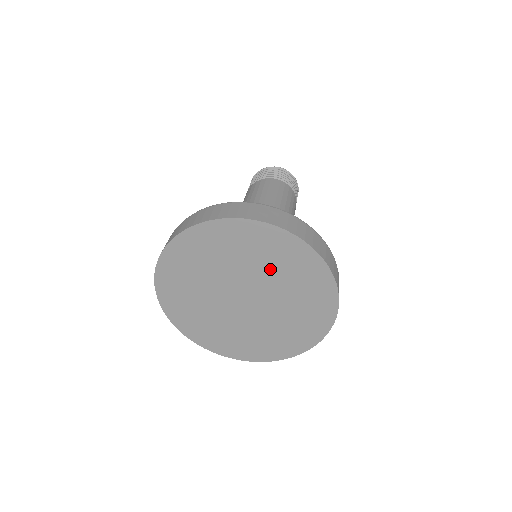
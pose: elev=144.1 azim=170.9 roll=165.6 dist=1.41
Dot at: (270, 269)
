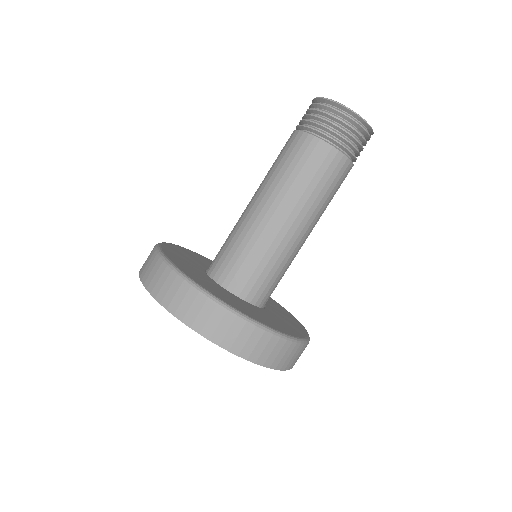
Dot at: occluded
